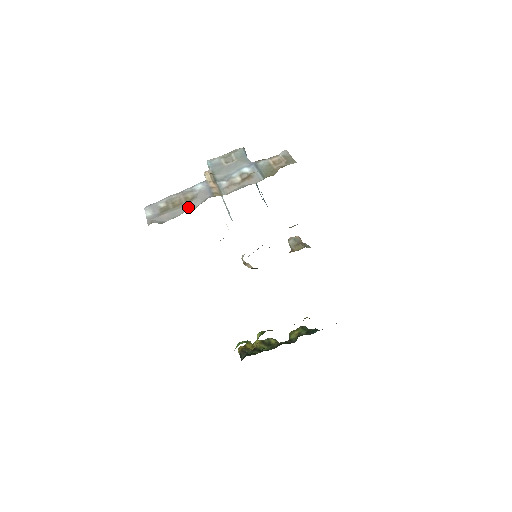
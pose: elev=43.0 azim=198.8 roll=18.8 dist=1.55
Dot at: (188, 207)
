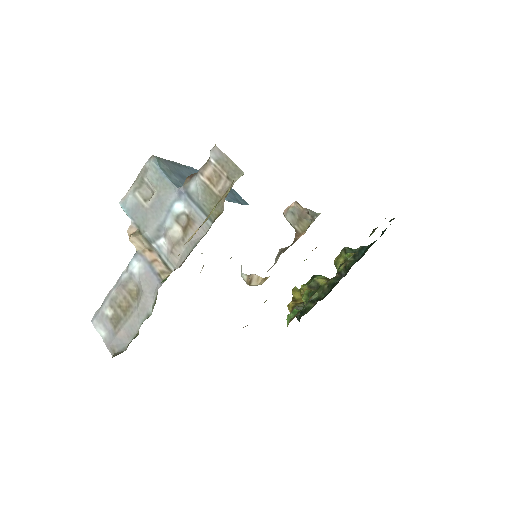
Dot at: (141, 312)
